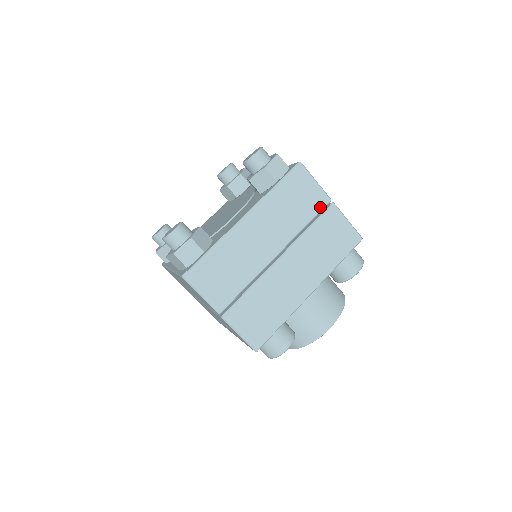
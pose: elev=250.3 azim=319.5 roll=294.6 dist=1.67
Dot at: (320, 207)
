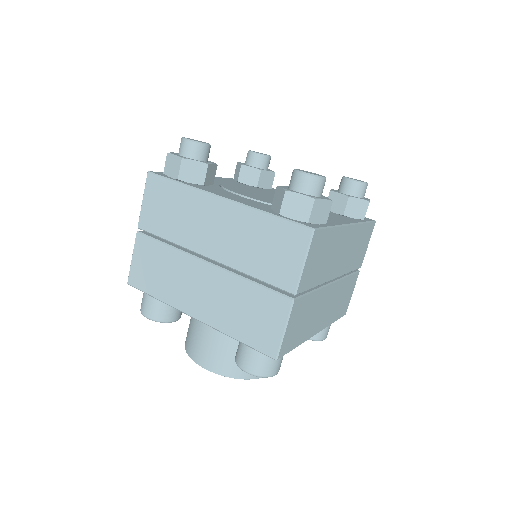
Dot at: (279, 284)
